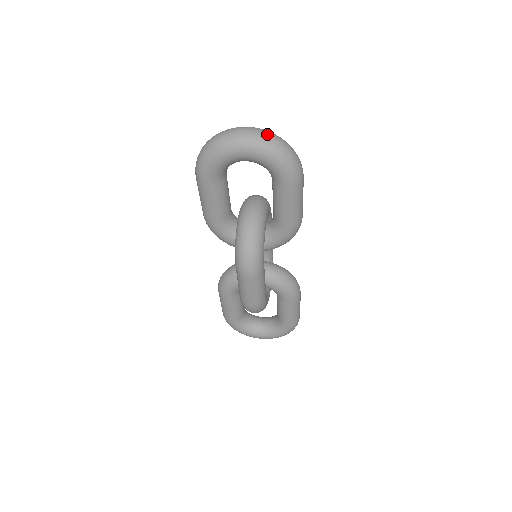
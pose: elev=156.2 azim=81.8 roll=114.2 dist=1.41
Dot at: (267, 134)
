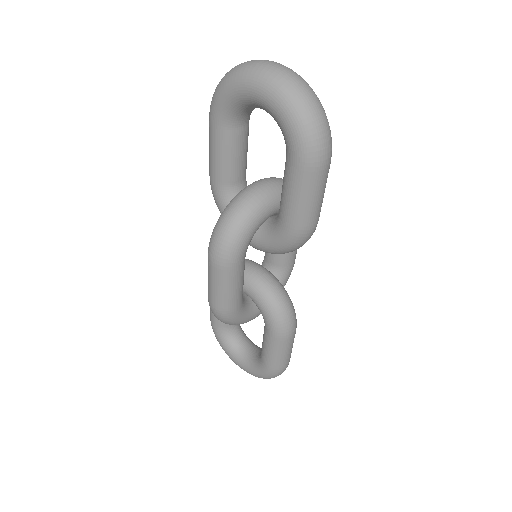
Dot at: (296, 79)
